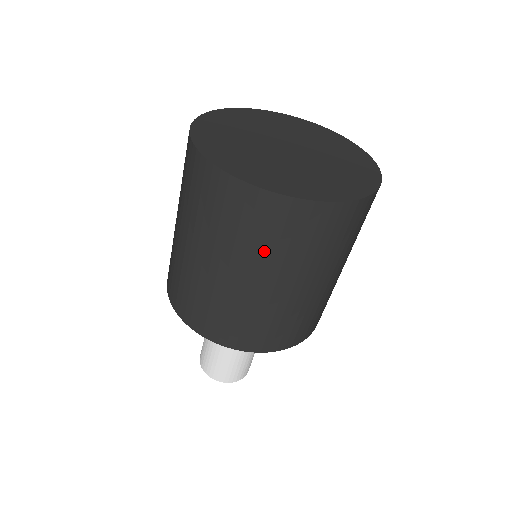
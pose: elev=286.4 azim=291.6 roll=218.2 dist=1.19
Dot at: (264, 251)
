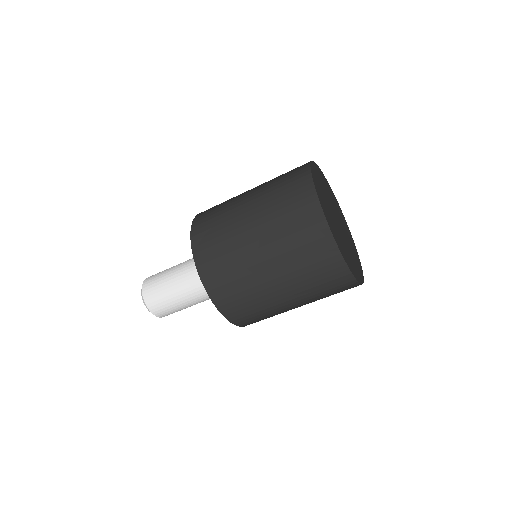
Dot at: (302, 274)
